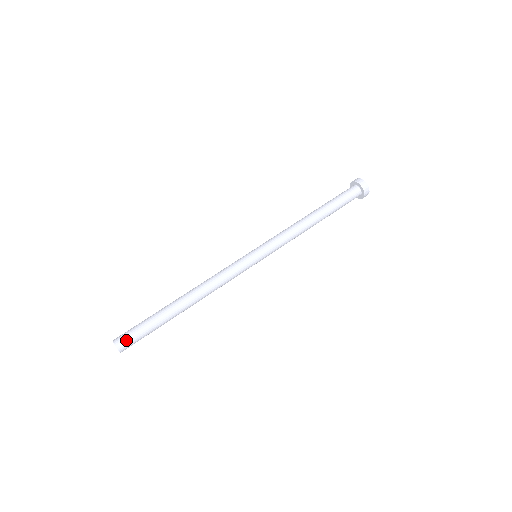
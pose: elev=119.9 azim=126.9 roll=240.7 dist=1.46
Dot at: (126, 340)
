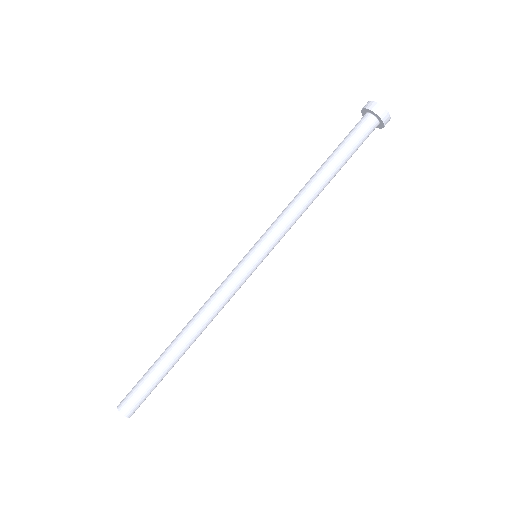
Dot at: (131, 405)
